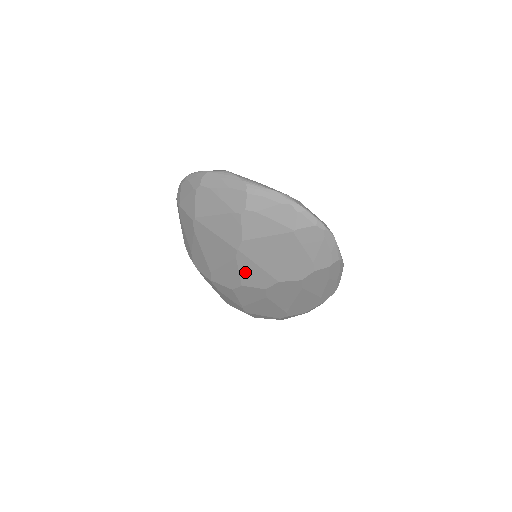
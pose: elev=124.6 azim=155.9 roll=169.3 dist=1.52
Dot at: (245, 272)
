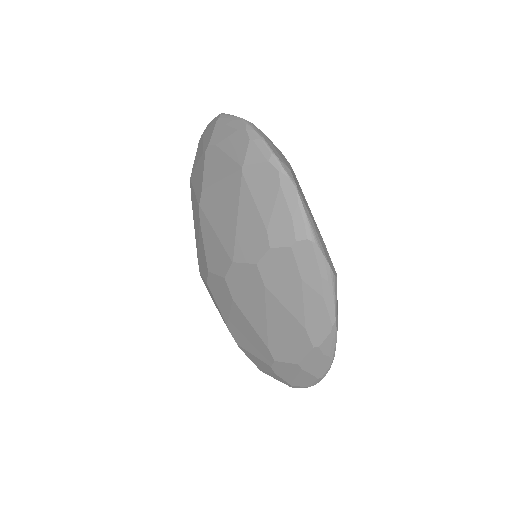
Dot at: (208, 246)
